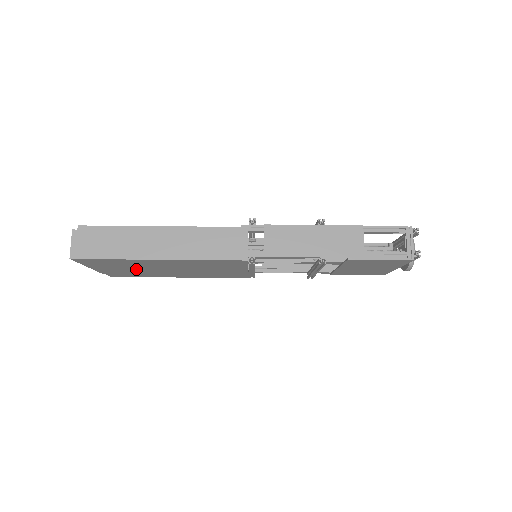
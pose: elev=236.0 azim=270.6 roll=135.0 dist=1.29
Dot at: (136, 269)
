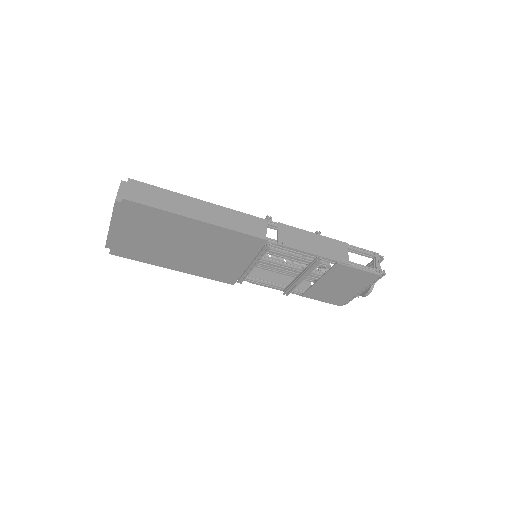
Dot at: (154, 239)
